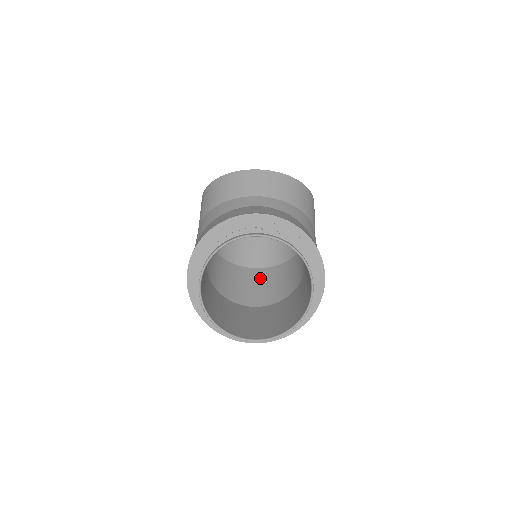
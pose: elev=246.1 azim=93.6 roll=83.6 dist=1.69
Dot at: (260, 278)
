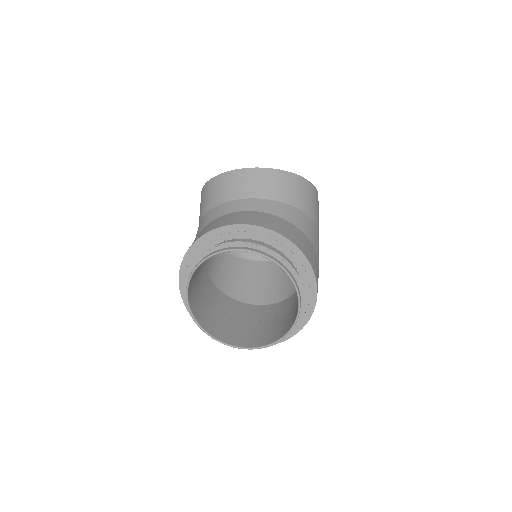
Dot at: (272, 272)
